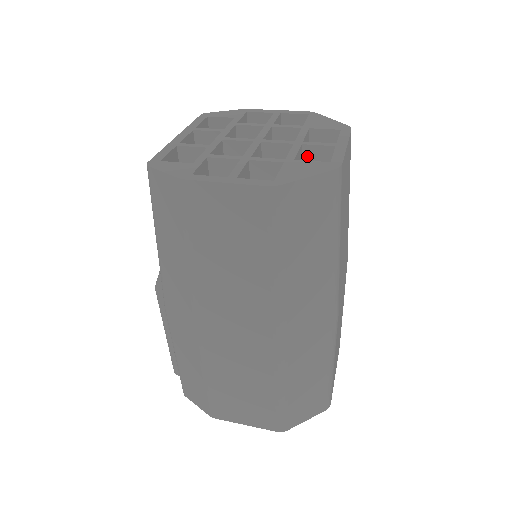
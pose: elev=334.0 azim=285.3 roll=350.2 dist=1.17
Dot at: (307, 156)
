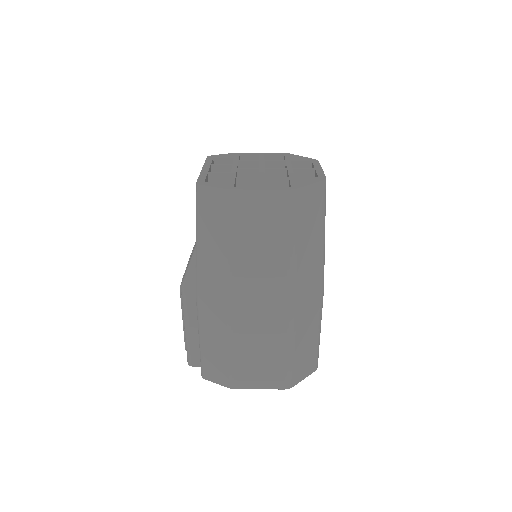
Dot at: occluded
